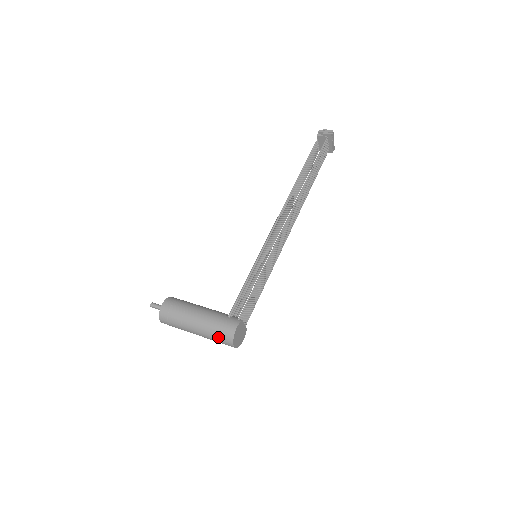
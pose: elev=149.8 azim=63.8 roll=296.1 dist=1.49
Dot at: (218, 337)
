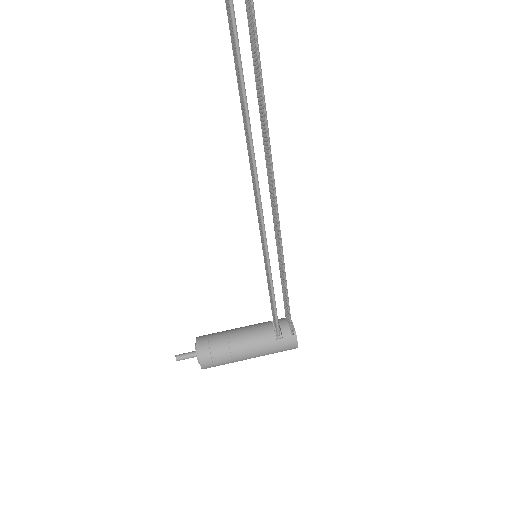
Dot at: occluded
